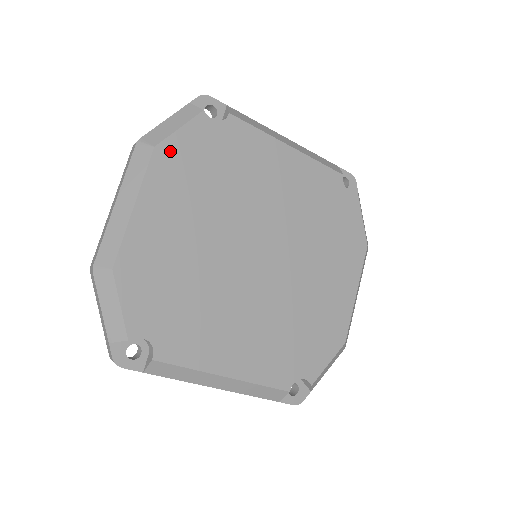
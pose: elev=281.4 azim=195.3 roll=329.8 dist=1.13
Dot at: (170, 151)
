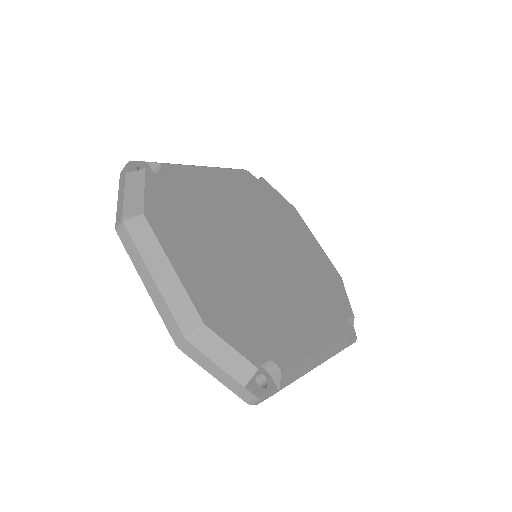
Dot at: (154, 211)
